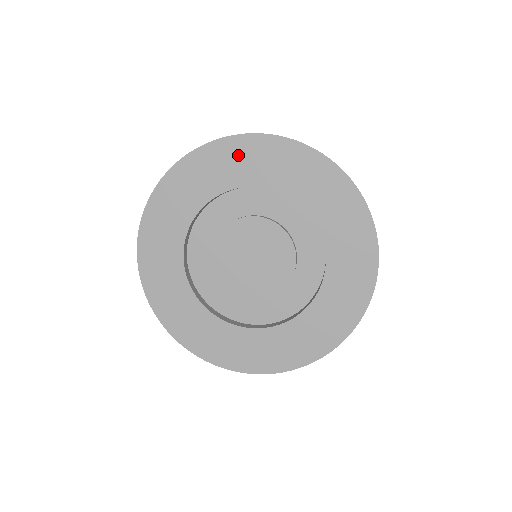
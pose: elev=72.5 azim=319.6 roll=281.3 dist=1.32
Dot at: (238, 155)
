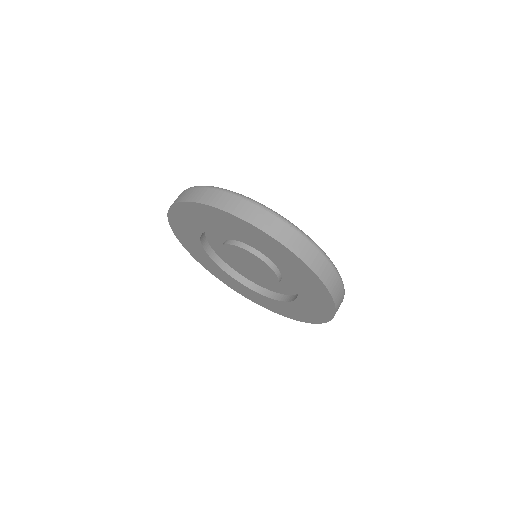
Dot at: (181, 220)
